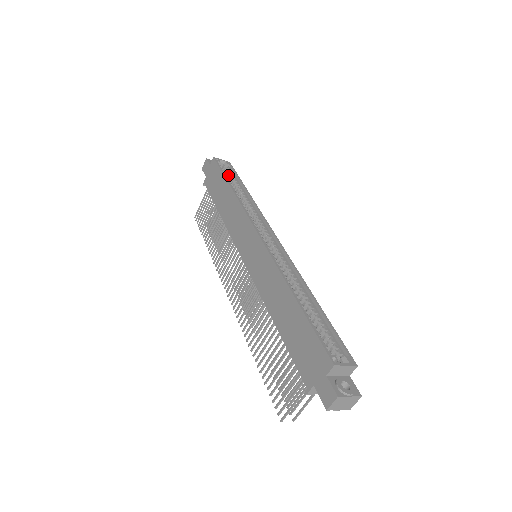
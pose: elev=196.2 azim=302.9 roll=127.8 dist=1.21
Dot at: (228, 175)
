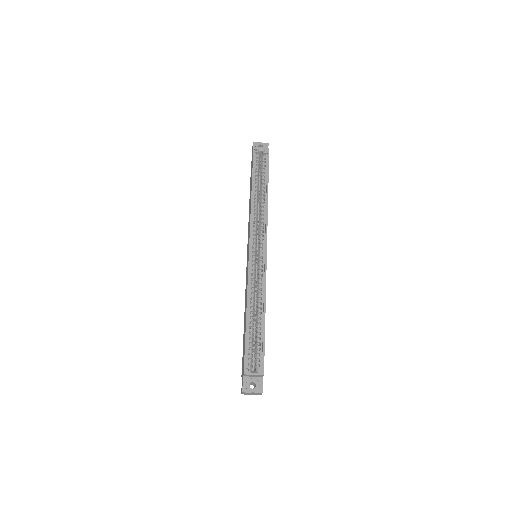
Dot at: (262, 166)
